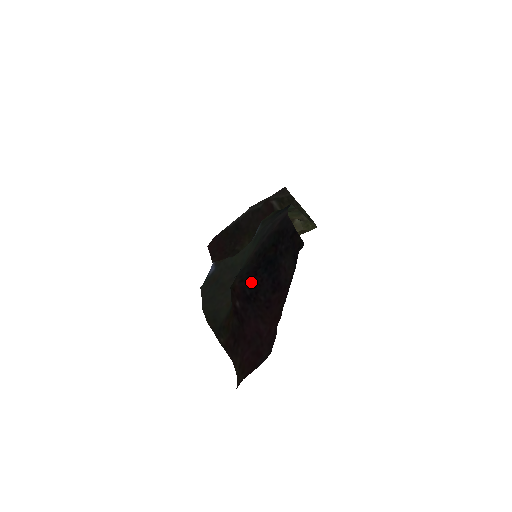
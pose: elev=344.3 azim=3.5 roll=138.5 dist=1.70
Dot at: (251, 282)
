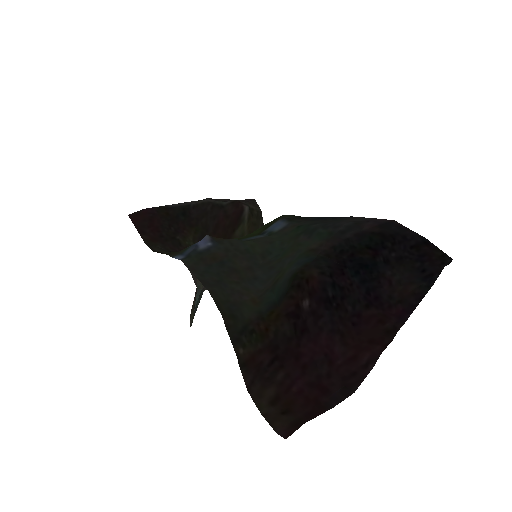
Dot at: (337, 280)
